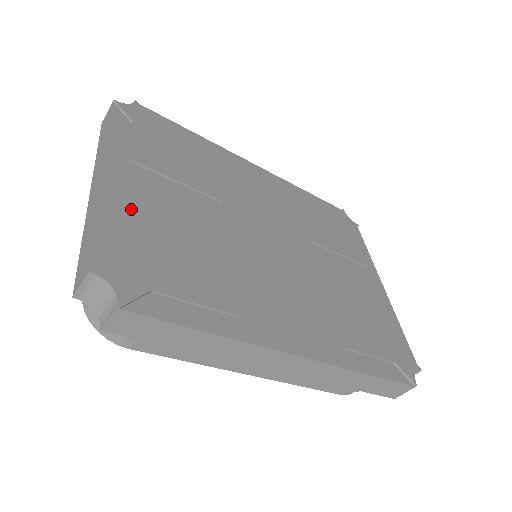
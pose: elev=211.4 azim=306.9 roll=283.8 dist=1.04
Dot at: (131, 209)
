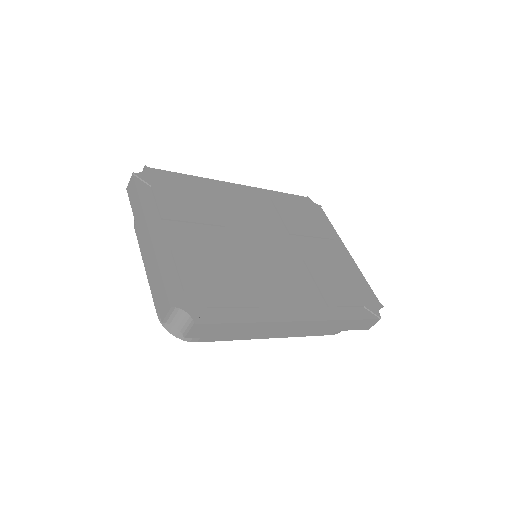
Dot at: (176, 256)
